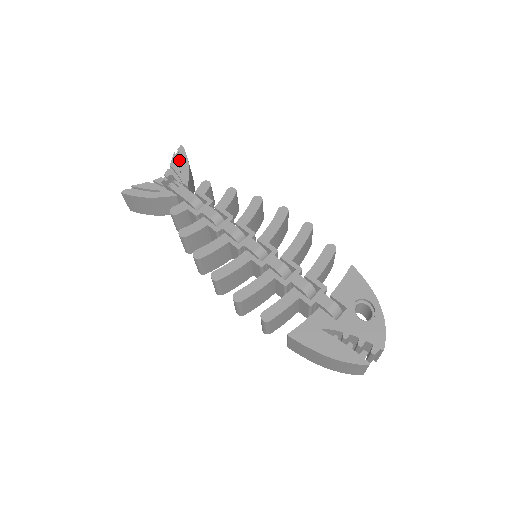
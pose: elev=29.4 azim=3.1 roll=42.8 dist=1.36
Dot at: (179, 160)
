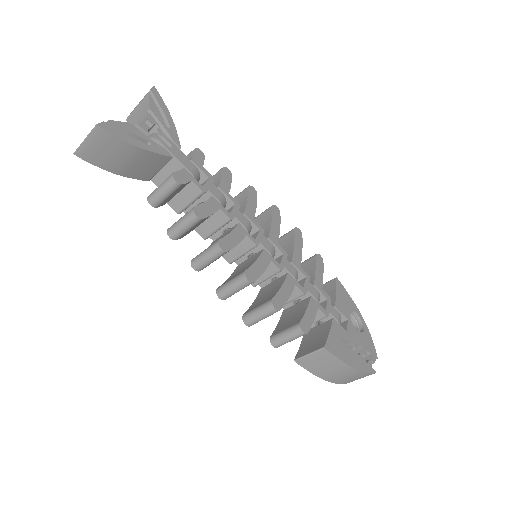
Dot at: (154, 106)
